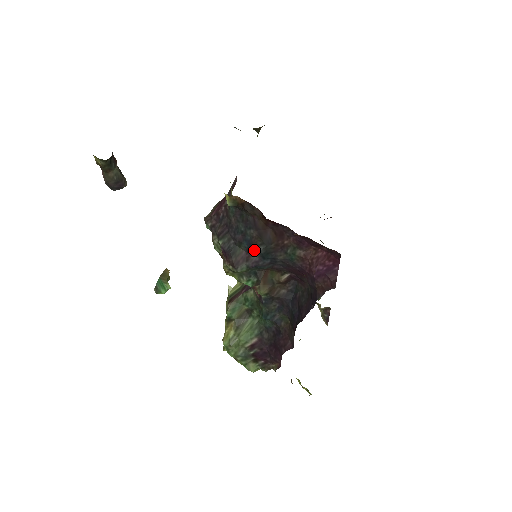
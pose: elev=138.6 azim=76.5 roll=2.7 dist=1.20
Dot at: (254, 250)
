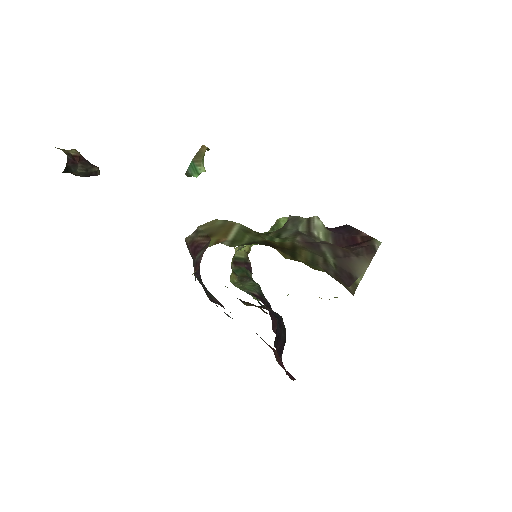
Dot at: occluded
